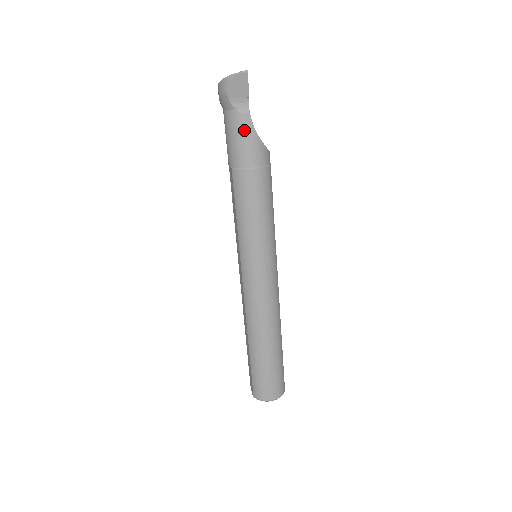
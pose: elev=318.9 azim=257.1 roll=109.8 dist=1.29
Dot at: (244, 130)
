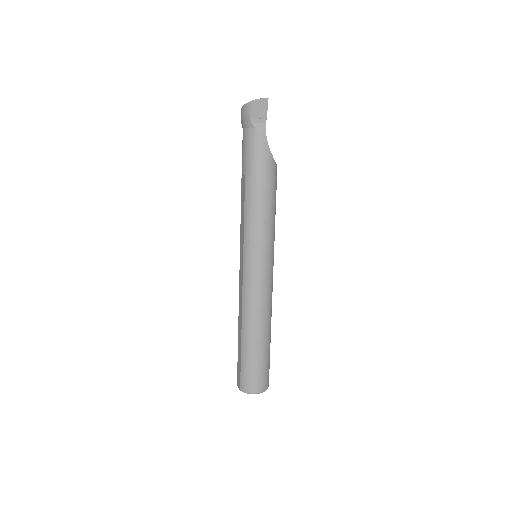
Dot at: (260, 145)
